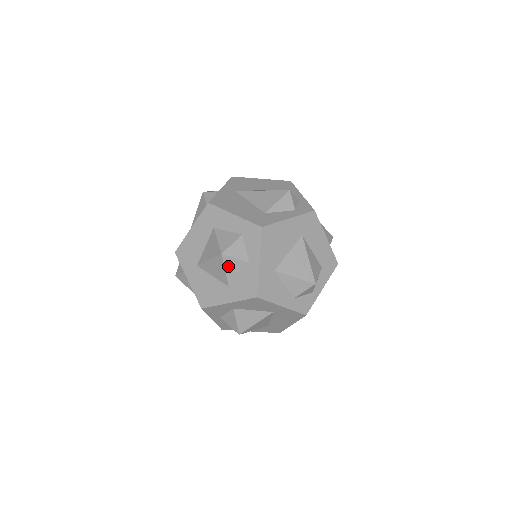
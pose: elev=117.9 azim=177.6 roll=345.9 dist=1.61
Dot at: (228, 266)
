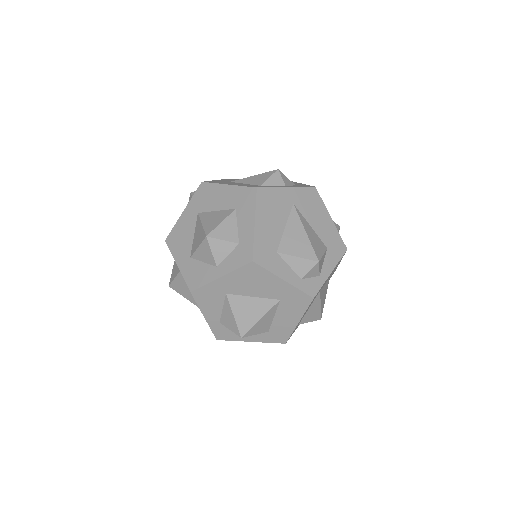
Dot at: (203, 248)
